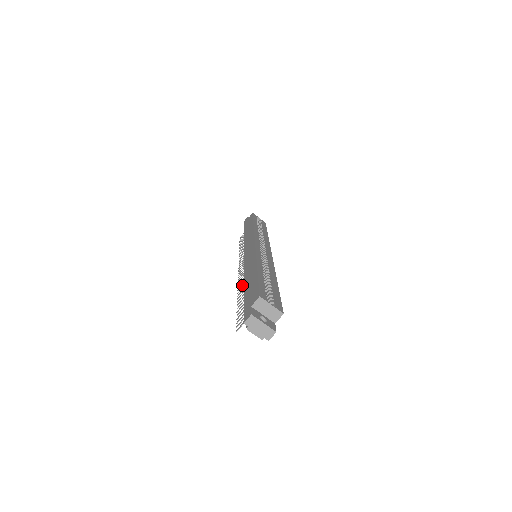
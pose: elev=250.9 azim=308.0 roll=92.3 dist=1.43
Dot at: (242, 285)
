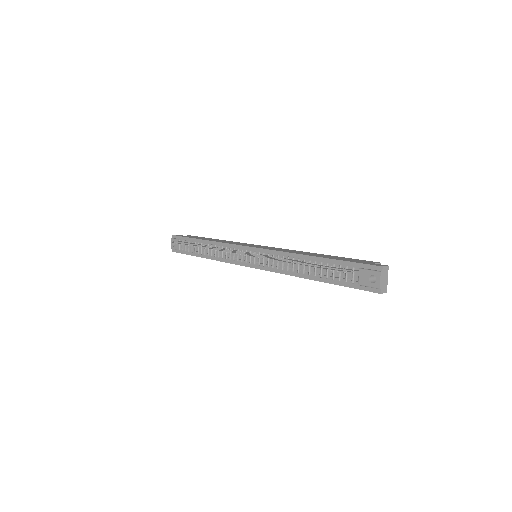
Dot at: (279, 259)
